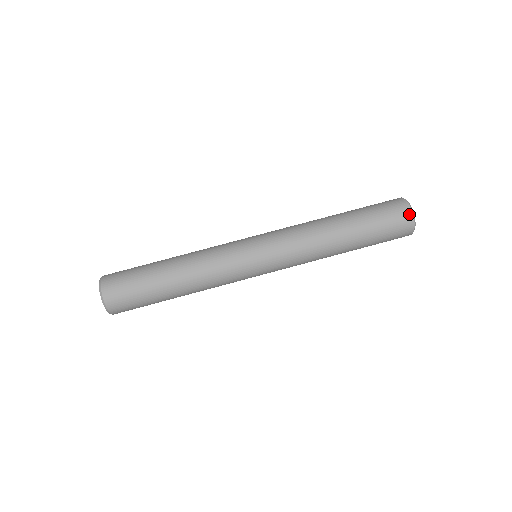
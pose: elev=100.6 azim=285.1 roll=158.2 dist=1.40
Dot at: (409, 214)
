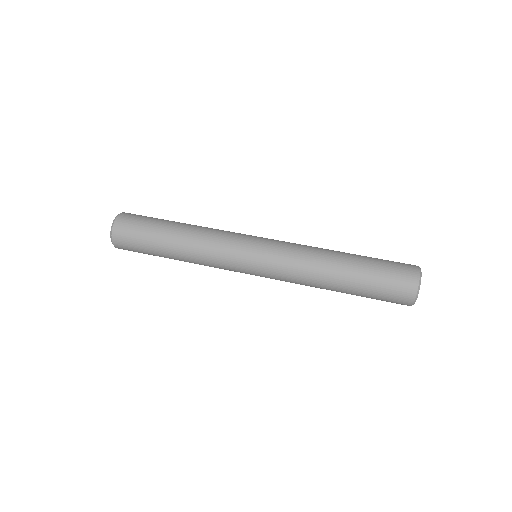
Dot at: (414, 265)
